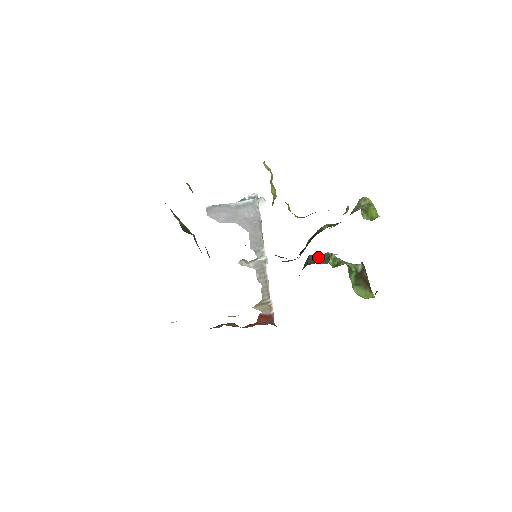
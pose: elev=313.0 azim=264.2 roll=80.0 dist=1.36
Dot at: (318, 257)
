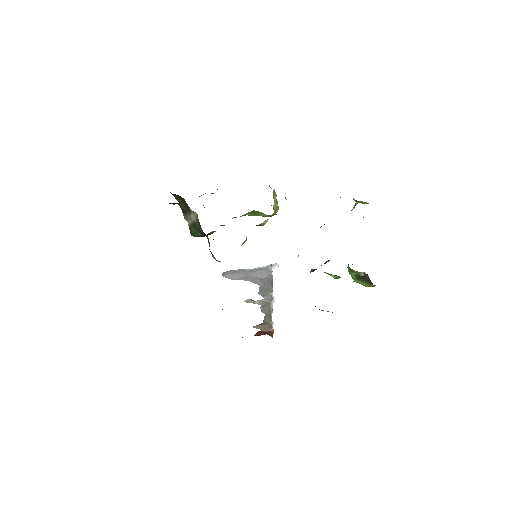
Dot at: occluded
